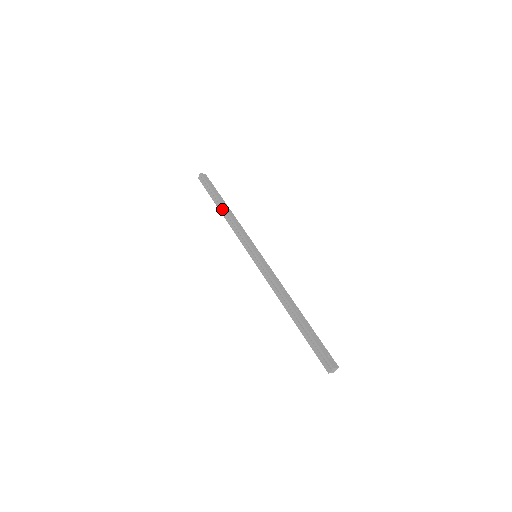
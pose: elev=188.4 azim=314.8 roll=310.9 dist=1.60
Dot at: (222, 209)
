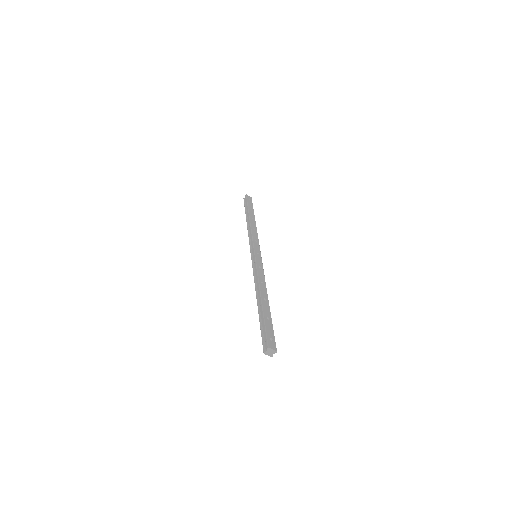
Dot at: (248, 220)
